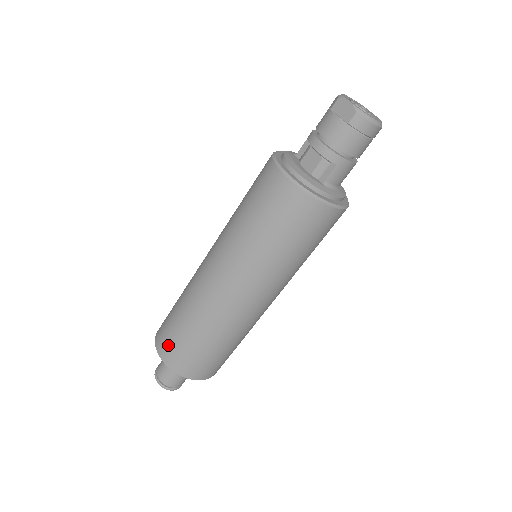
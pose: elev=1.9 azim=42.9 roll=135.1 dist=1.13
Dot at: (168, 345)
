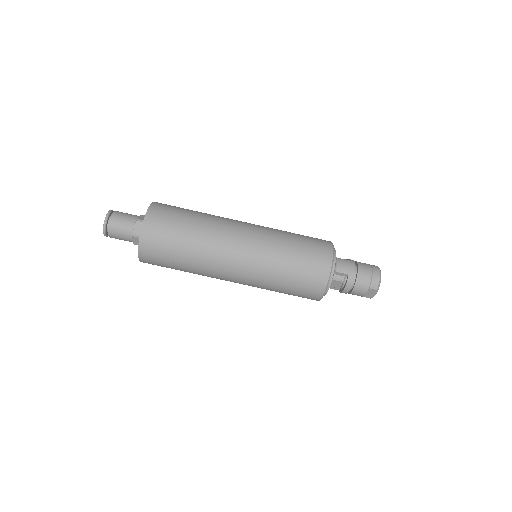
Dot at: (154, 261)
